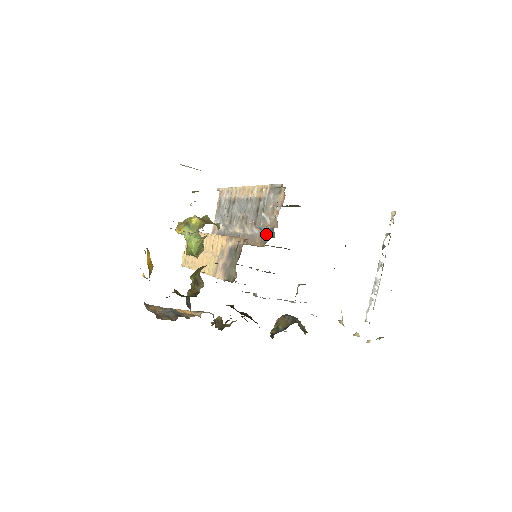
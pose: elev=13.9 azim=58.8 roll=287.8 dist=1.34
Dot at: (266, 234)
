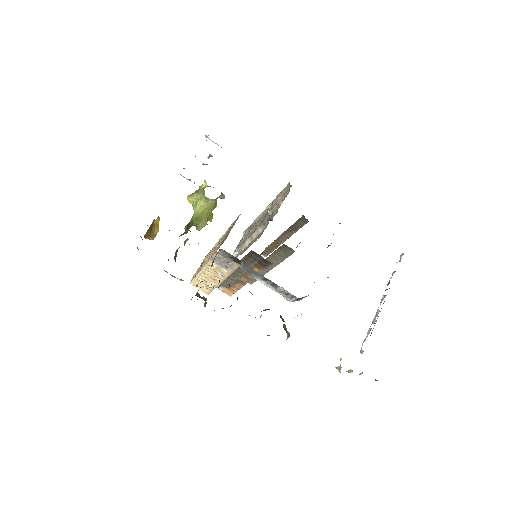
Dot at: (266, 220)
